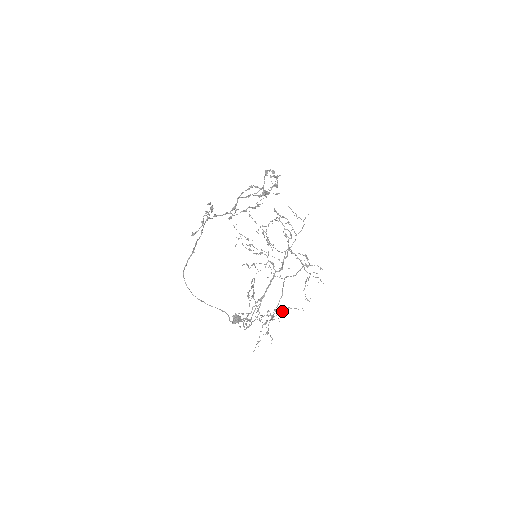
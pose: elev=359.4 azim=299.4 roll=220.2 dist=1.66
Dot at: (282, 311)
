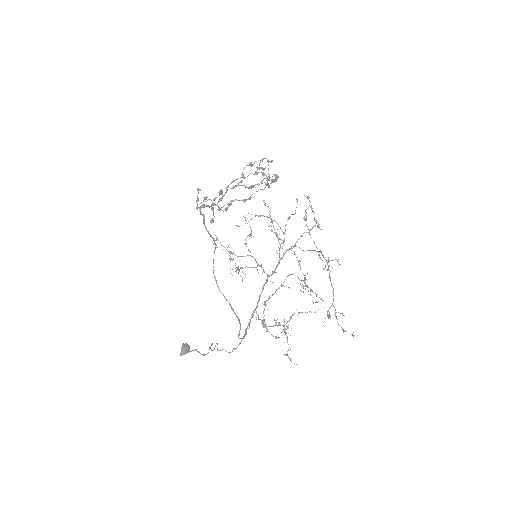
Dot at: (290, 318)
